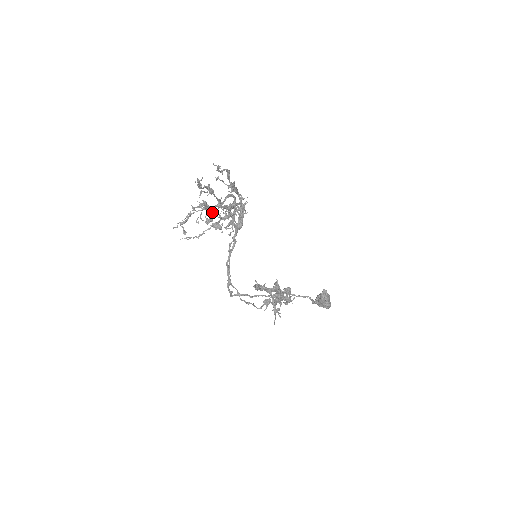
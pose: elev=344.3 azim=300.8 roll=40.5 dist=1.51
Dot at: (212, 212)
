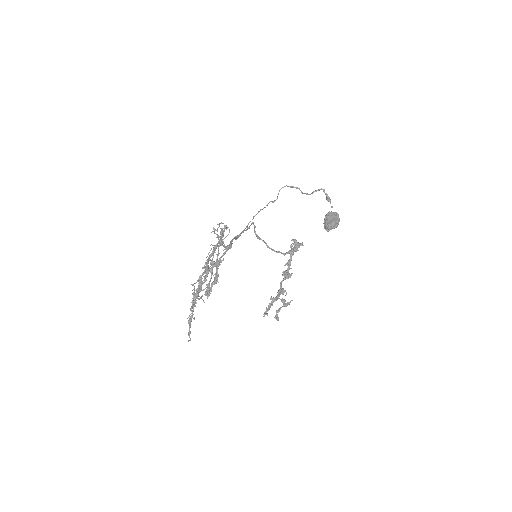
Dot at: occluded
